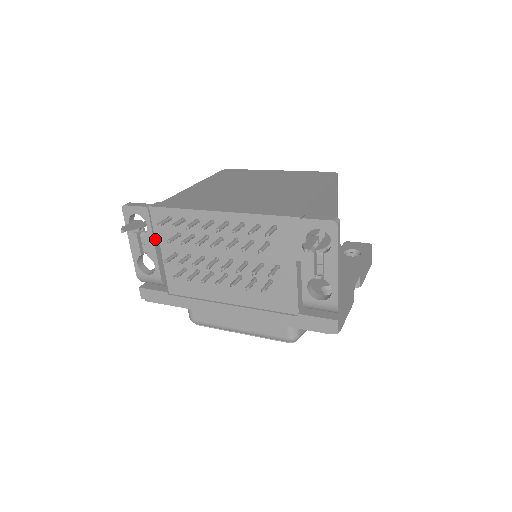
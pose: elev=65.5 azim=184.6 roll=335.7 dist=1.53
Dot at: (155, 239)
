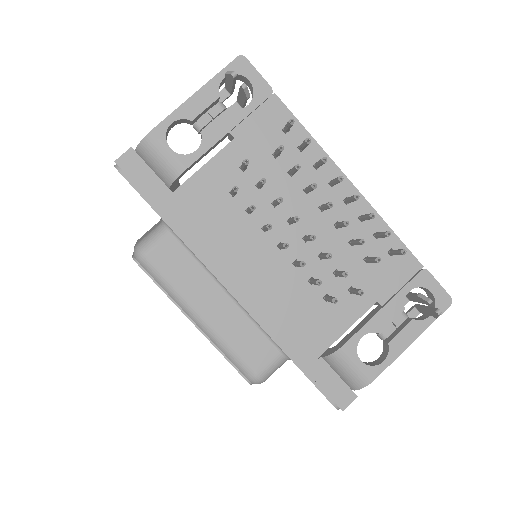
Dot at: (236, 127)
